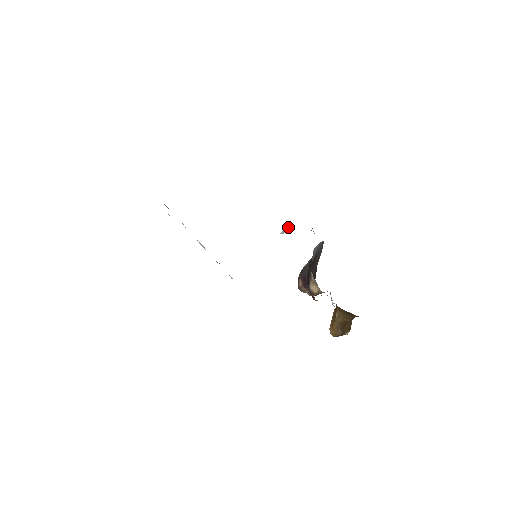
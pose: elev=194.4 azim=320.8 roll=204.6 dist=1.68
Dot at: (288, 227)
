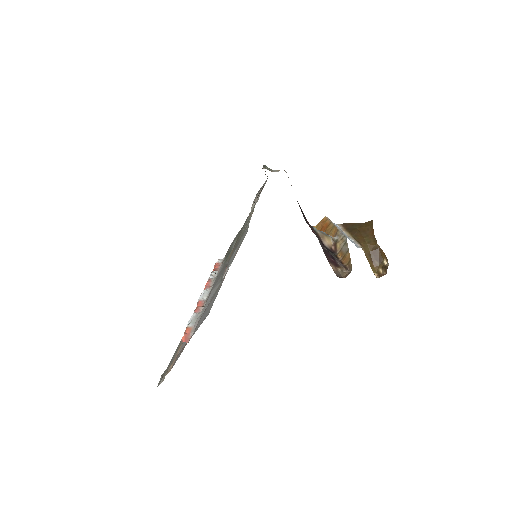
Dot at: (256, 199)
